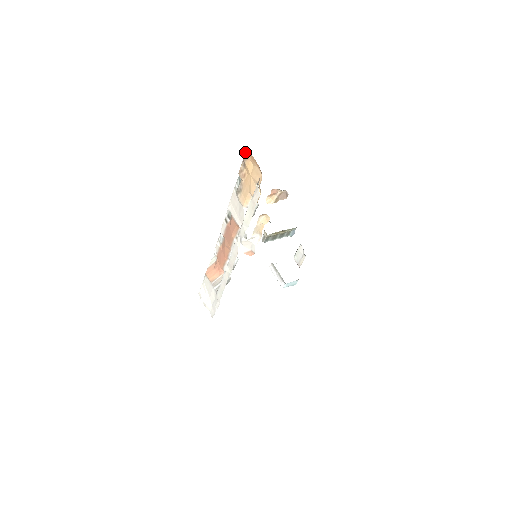
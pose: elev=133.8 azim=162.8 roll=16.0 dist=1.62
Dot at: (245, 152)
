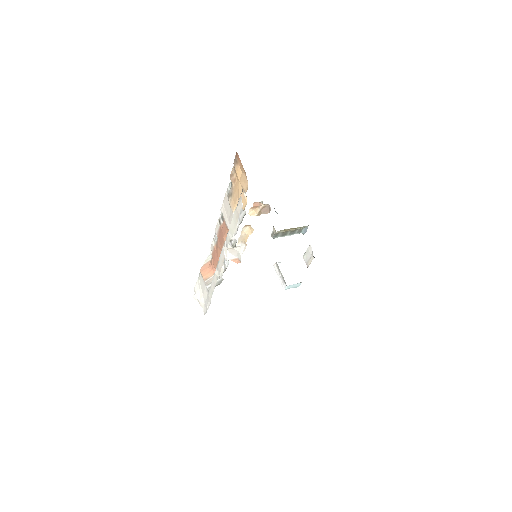
Dot at: (235, 156)
